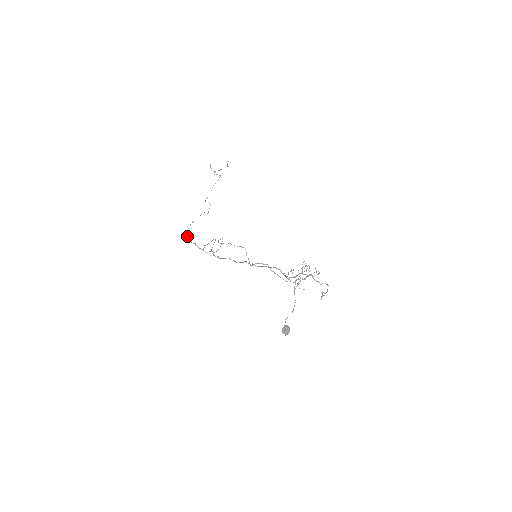
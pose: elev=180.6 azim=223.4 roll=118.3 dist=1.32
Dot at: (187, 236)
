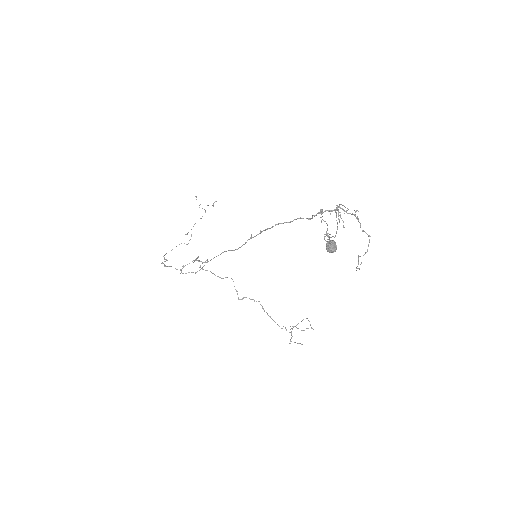
Dot at: occluded
